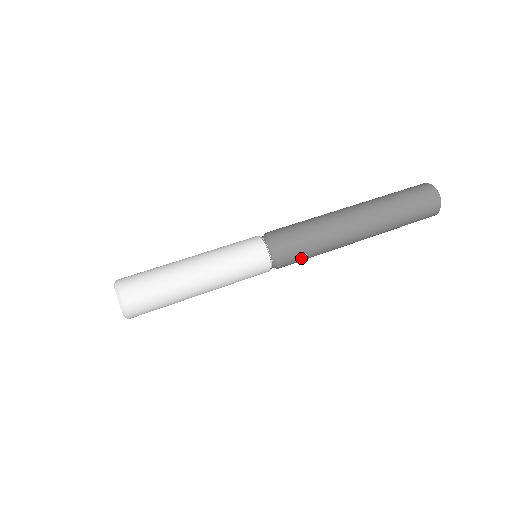
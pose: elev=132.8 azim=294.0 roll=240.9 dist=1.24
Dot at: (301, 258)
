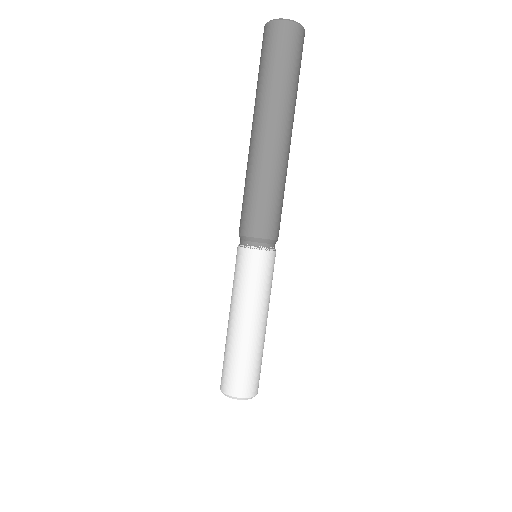
Dot at: occluded
